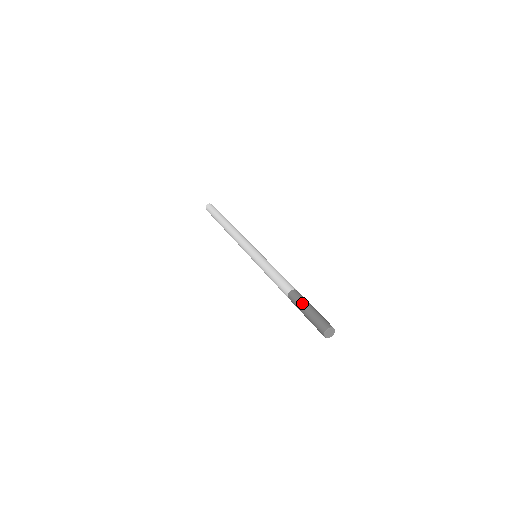
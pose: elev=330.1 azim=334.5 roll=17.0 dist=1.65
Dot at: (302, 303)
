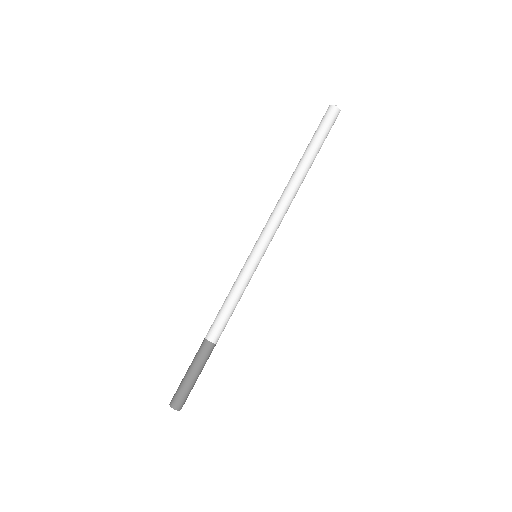
Dot at: (192, 361)
